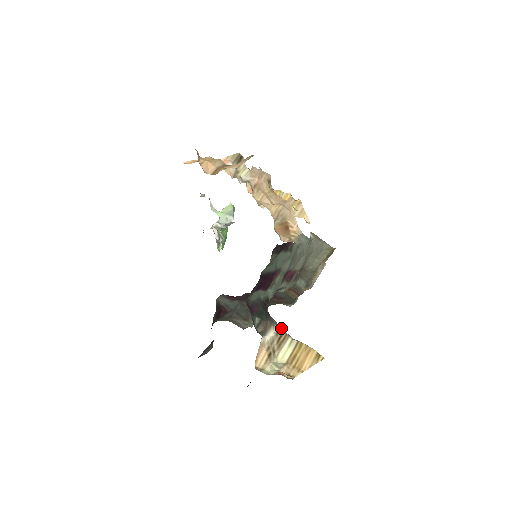
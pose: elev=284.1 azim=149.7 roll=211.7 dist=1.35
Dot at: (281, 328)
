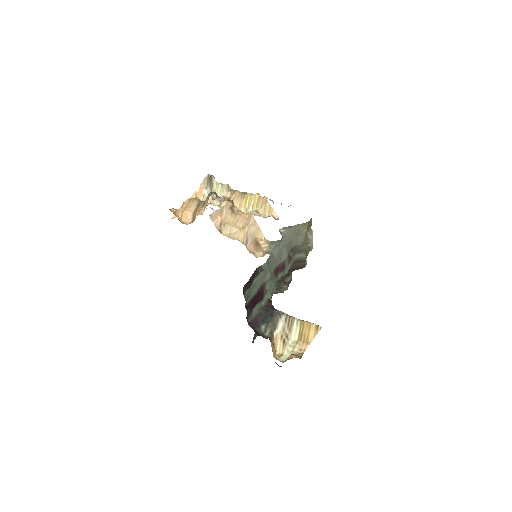
Dot at: (287, 315)
